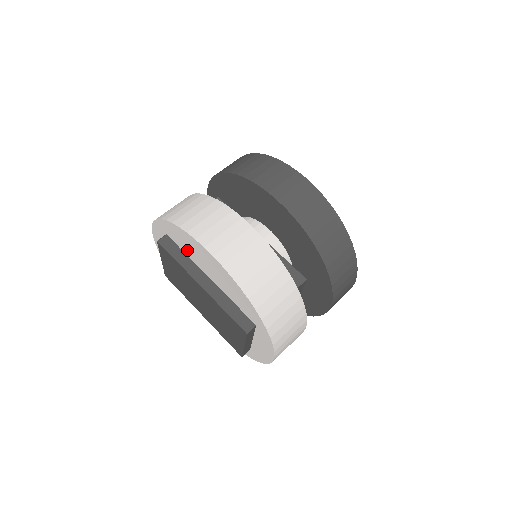
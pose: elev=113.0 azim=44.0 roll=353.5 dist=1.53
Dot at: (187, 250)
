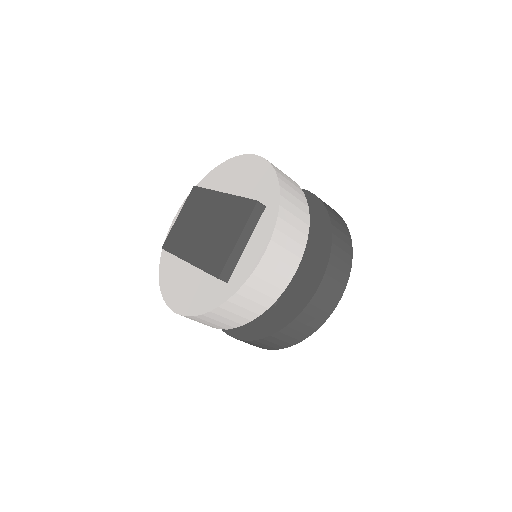
Dot at: (220, 184)
